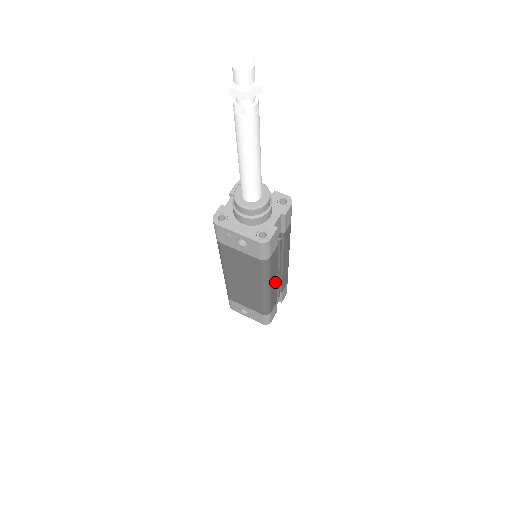
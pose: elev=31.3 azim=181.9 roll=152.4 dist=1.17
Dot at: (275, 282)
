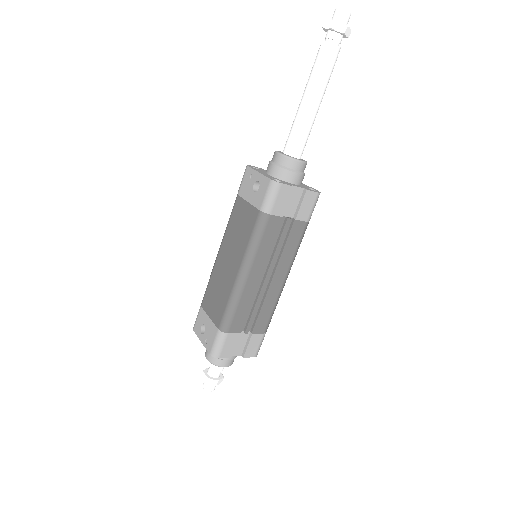
Dot at: (255, 283)
